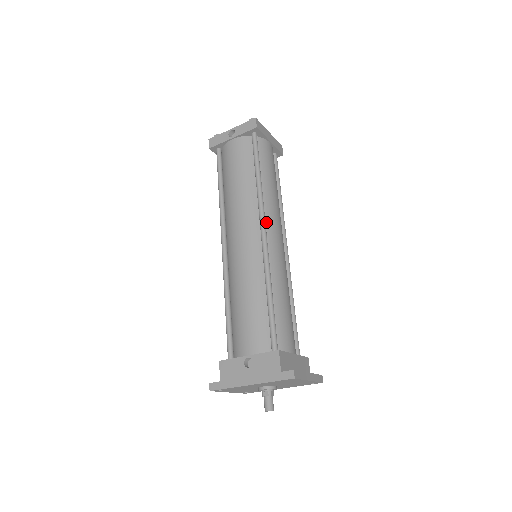
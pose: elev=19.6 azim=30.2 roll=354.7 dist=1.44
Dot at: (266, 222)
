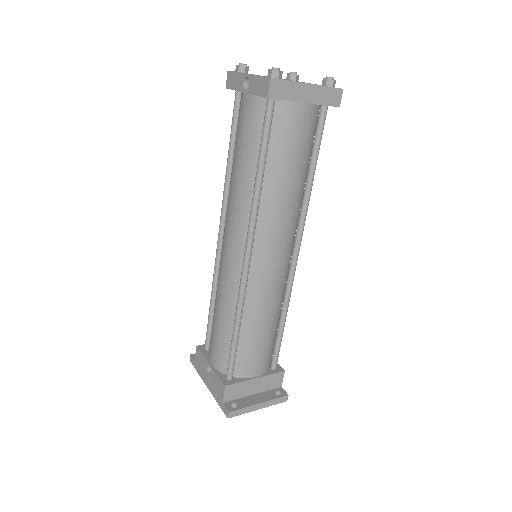
Dot at: (257, 241)
